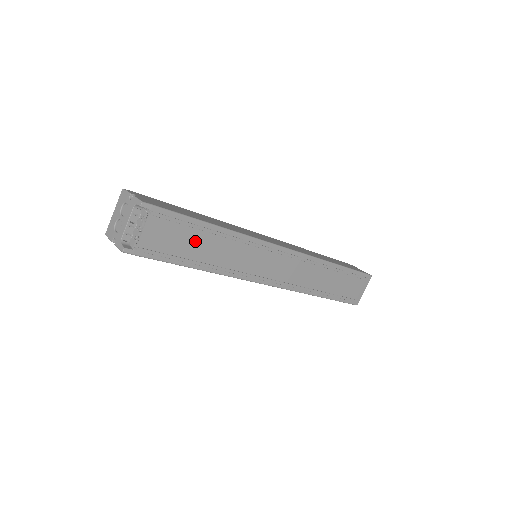
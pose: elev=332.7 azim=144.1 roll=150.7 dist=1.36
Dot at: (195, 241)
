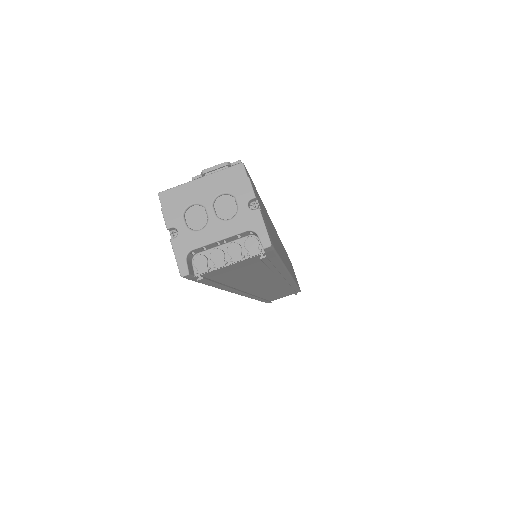
Dot at: (252, 273)
